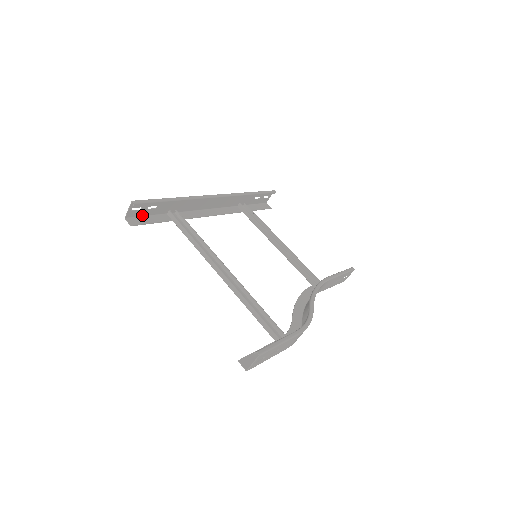
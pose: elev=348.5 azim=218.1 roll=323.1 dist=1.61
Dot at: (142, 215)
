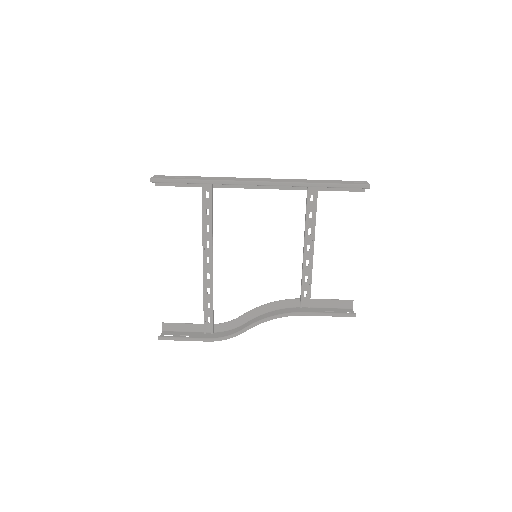
Dot at: (173, 176)
